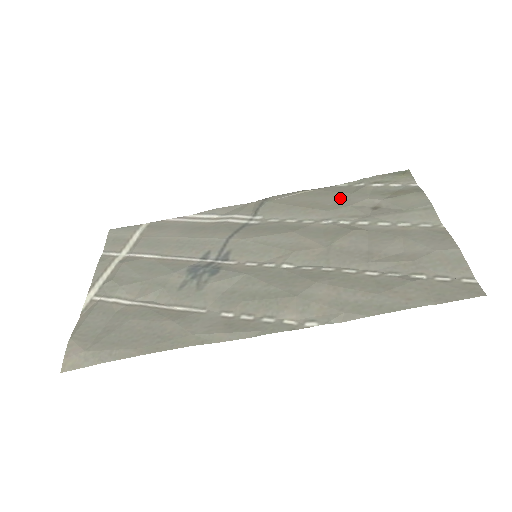
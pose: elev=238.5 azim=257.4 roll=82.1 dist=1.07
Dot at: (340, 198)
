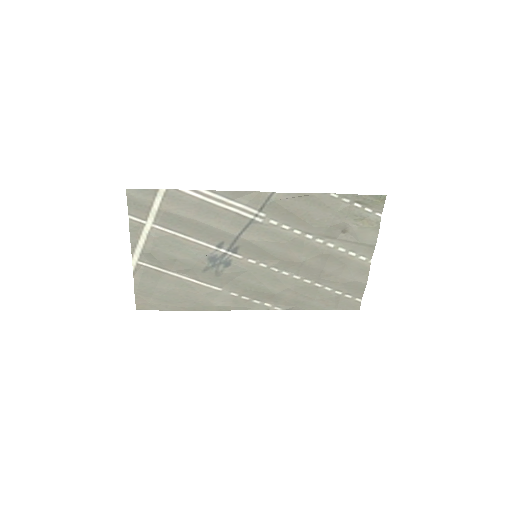
Dot at: (327, 215)
